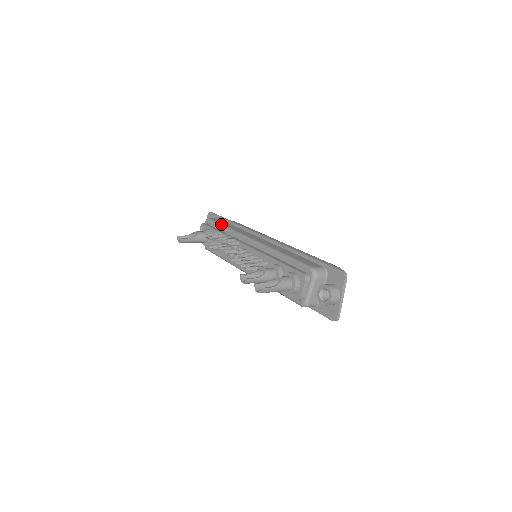
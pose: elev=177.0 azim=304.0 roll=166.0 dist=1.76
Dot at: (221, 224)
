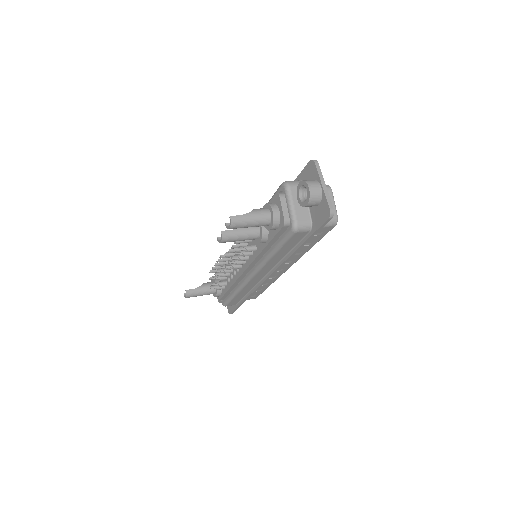
Dot at: occluded
